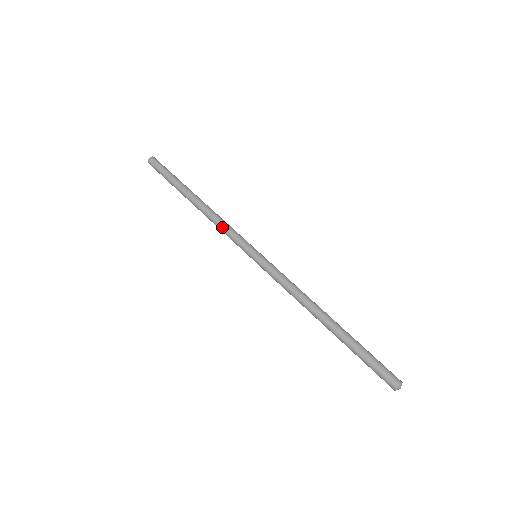
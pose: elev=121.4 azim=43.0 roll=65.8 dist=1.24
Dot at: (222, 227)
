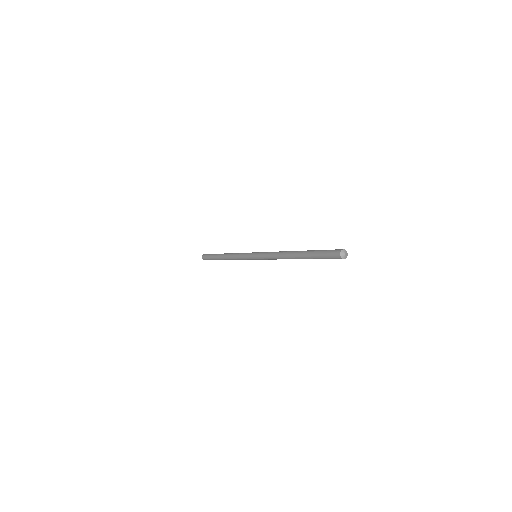
Dot at: (236, 256)
